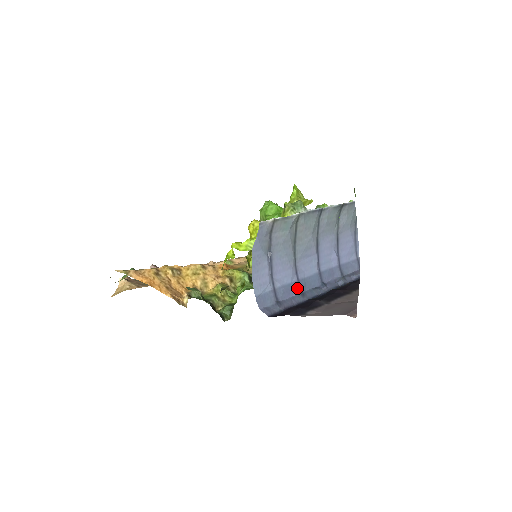
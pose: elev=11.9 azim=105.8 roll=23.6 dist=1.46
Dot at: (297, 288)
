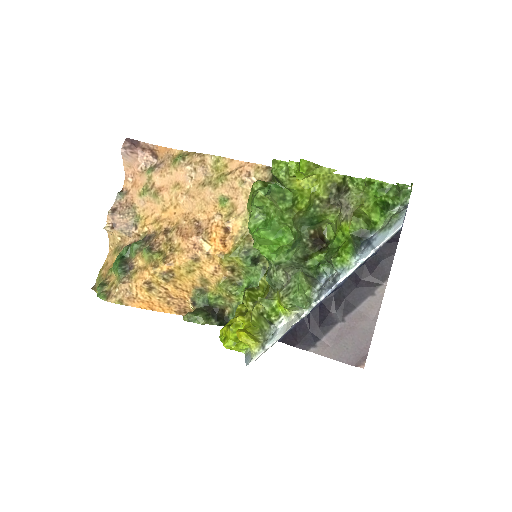
Dot at: occluded
